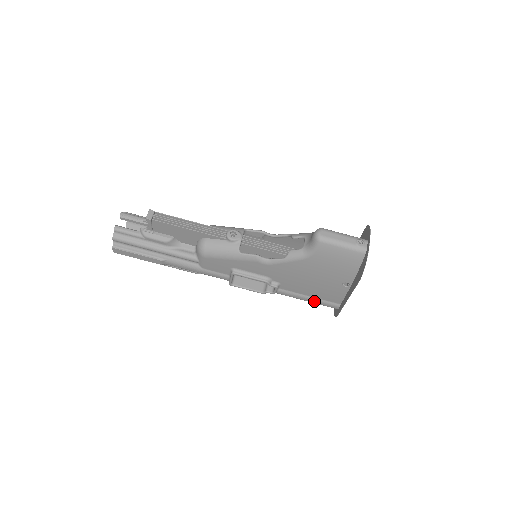
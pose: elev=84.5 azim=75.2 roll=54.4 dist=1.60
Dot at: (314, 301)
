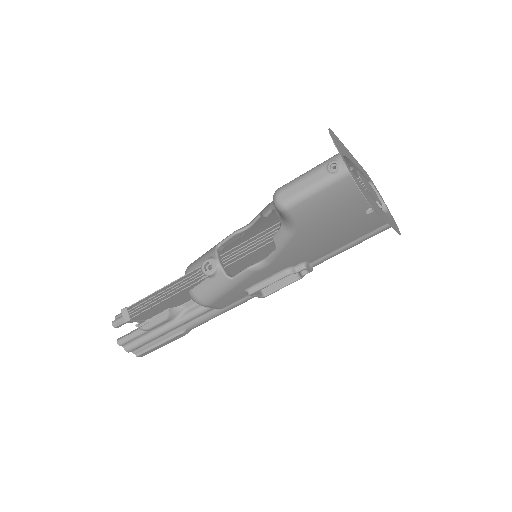
Dot at: (359, 242)
